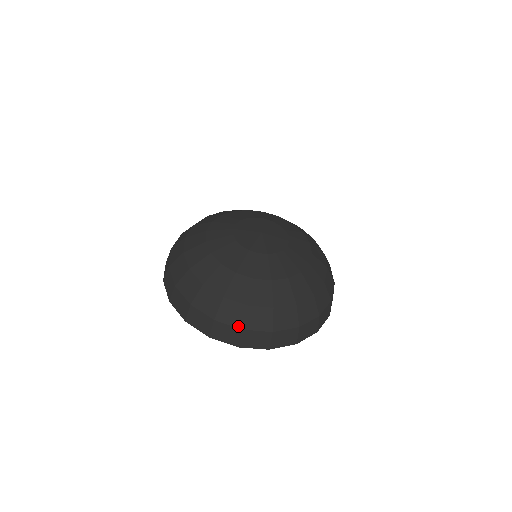
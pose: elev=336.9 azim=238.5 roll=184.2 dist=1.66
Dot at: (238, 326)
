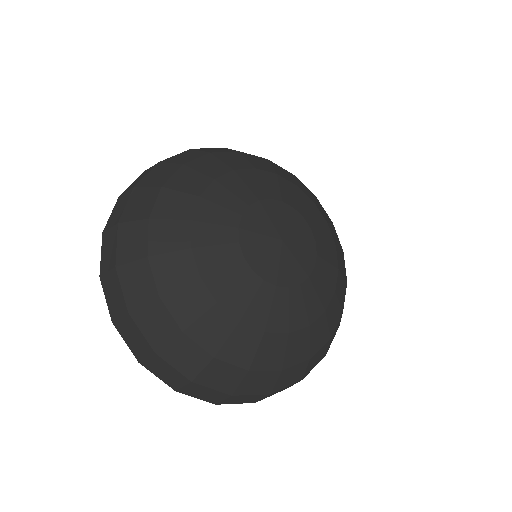
Dot at: (264, 393)
